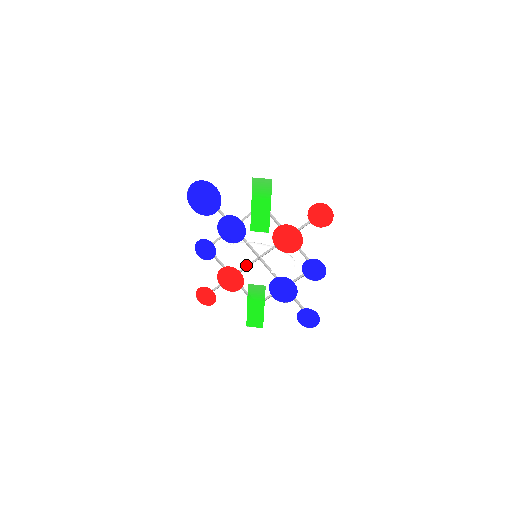
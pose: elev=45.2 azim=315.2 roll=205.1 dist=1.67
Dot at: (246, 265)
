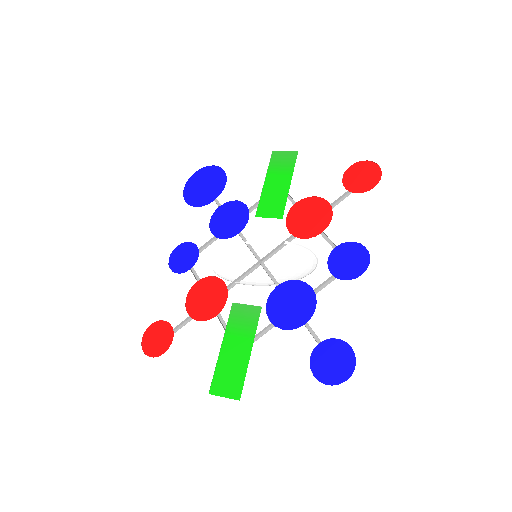
Dot at: (237, 280)
